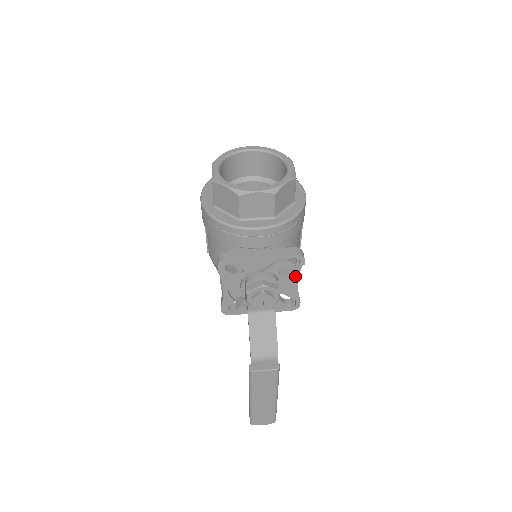
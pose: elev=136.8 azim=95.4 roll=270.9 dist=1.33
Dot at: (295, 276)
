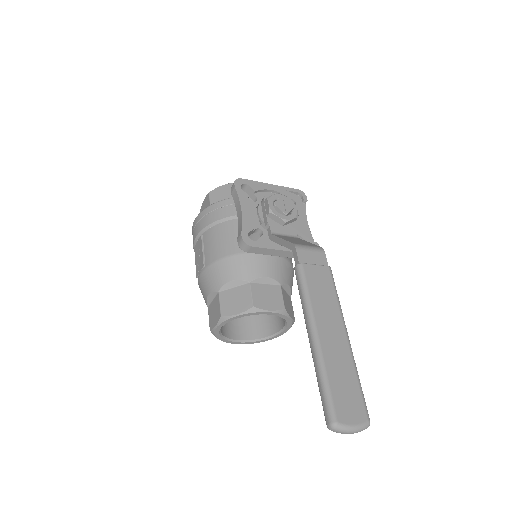
Dot at: (304, 210)
